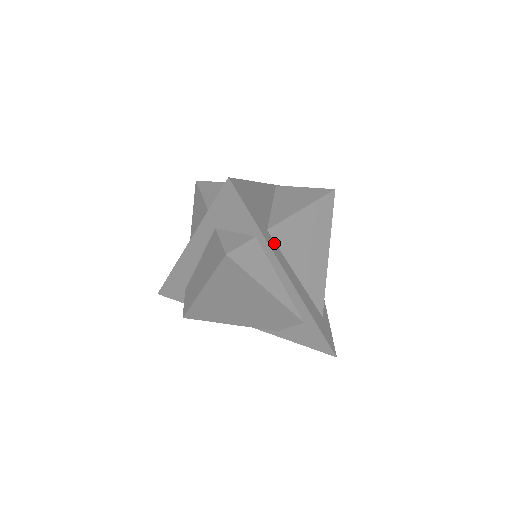
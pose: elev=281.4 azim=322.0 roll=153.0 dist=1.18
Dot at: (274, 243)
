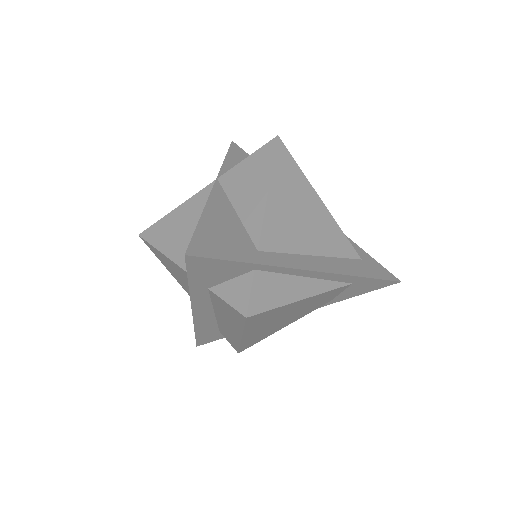
Dot at: (274, 255)
